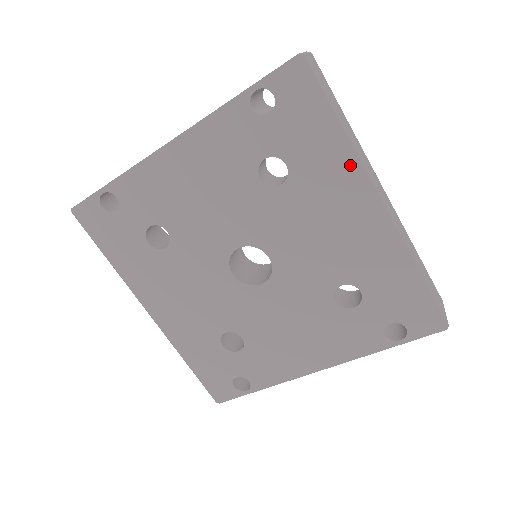
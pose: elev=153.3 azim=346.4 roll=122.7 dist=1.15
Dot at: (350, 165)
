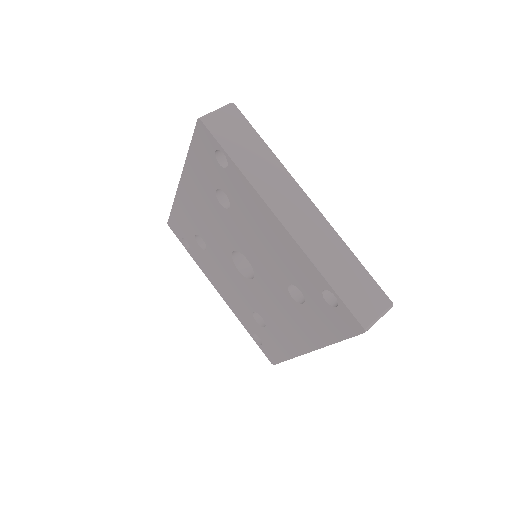
Dot at: (319, 341)
